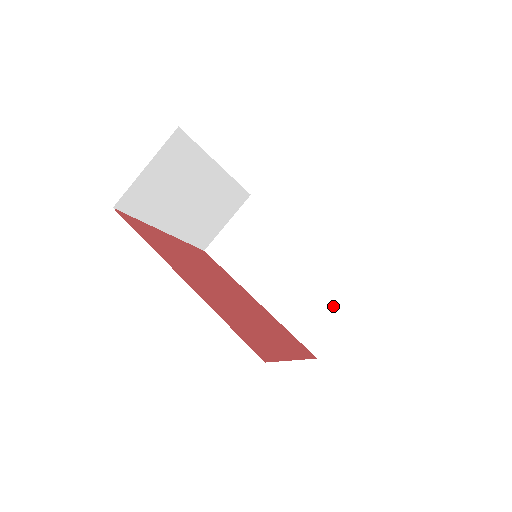
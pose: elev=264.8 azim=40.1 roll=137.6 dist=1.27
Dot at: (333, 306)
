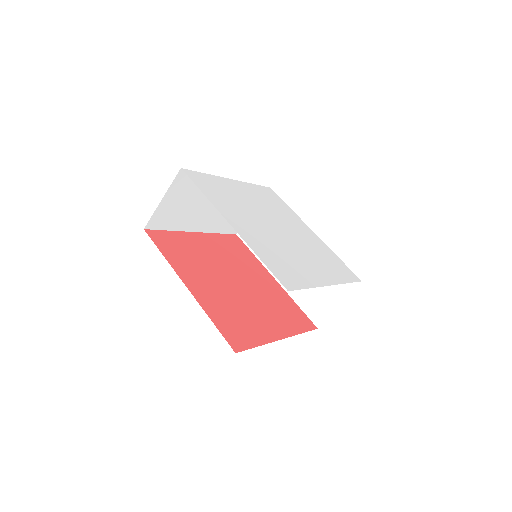
Dot at: (331, 288)
